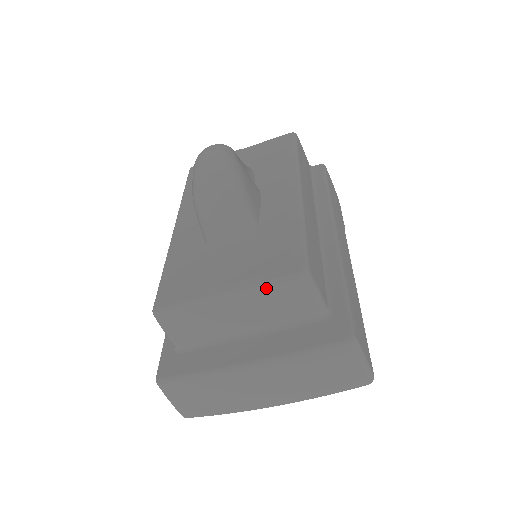
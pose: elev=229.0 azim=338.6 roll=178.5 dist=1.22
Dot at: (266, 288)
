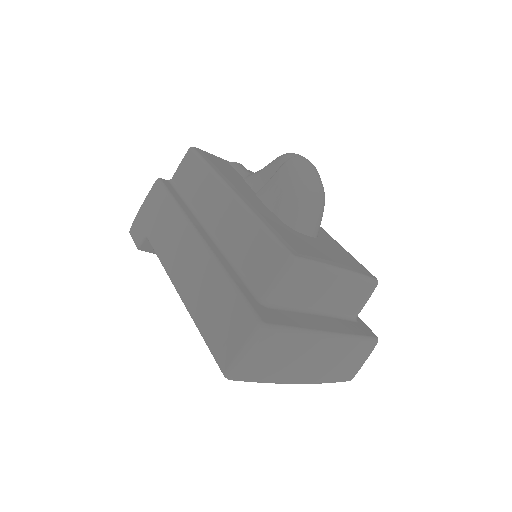
Dot at: (363, 280)
